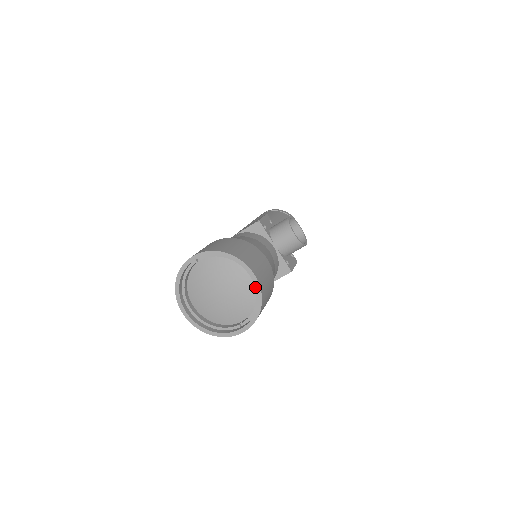
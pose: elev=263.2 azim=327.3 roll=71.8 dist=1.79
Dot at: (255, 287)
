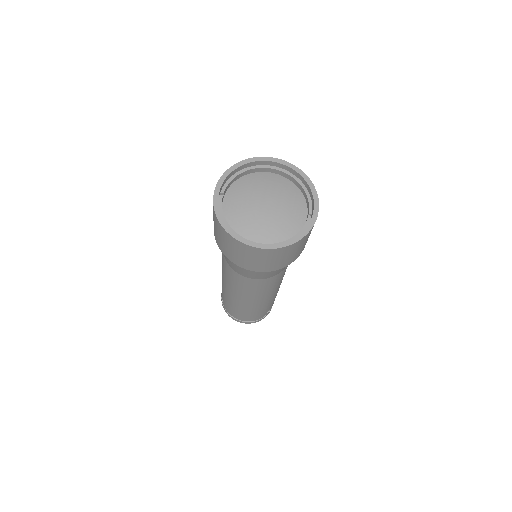
Dot at: (287, 174)
